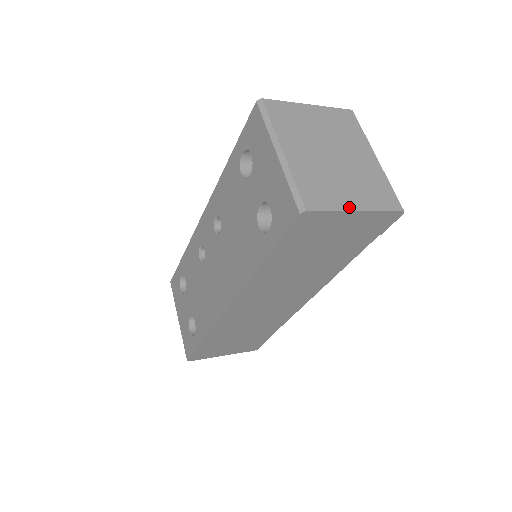
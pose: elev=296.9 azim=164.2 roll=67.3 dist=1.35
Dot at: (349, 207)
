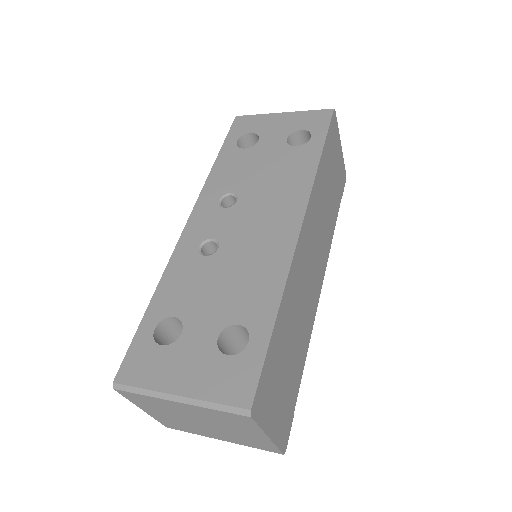
Dot at: occluded
